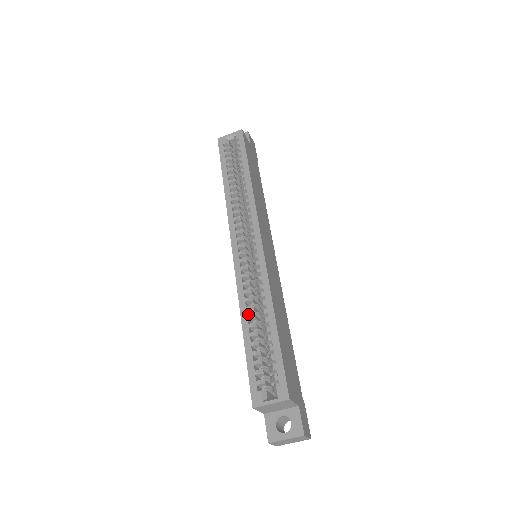
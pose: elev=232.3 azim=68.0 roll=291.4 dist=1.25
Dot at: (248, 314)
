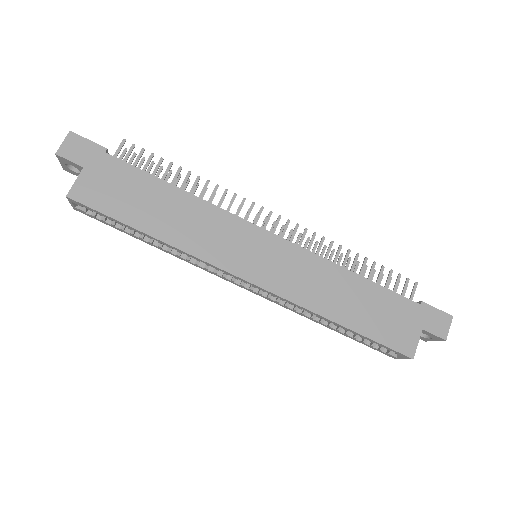
Dot at: occluded
